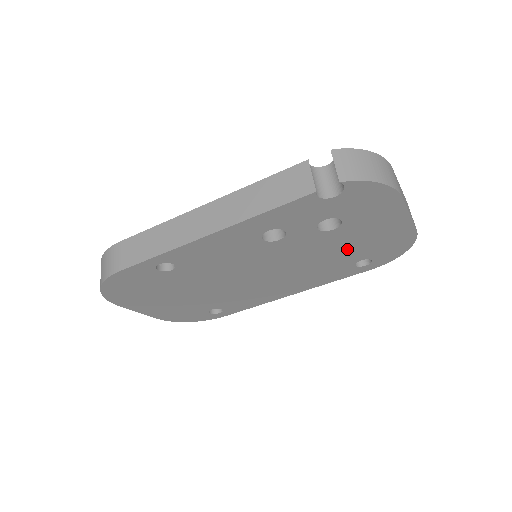
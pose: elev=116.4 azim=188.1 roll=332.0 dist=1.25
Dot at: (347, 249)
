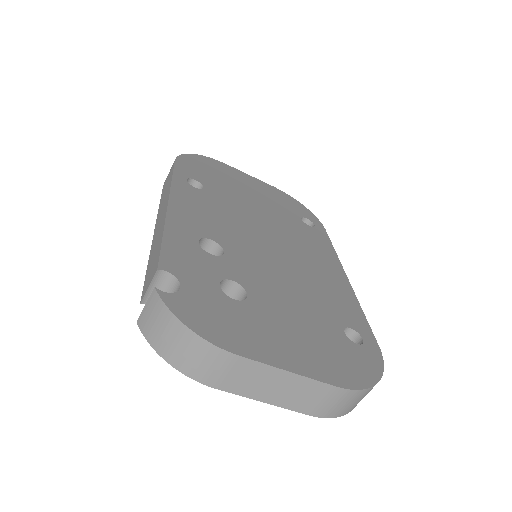
Dot at: occluded
